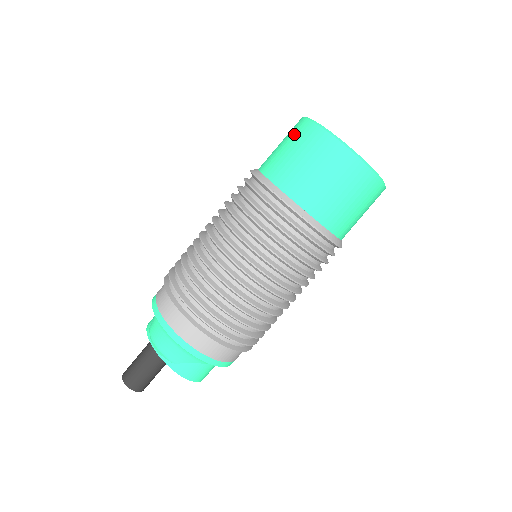
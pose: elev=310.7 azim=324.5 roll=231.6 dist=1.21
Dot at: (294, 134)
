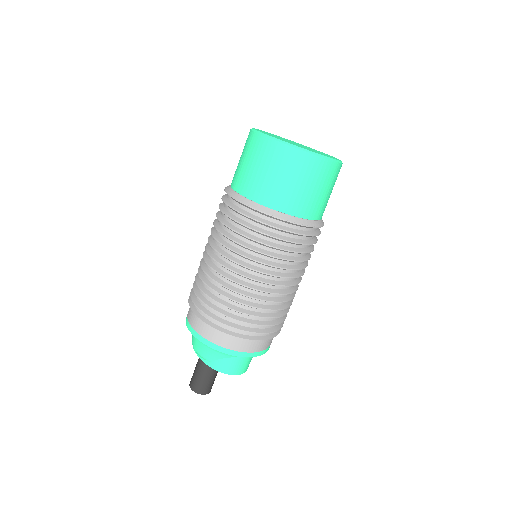
Dot at: occluded
